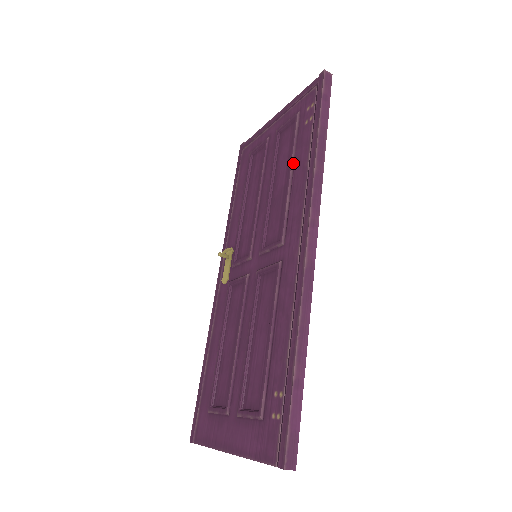
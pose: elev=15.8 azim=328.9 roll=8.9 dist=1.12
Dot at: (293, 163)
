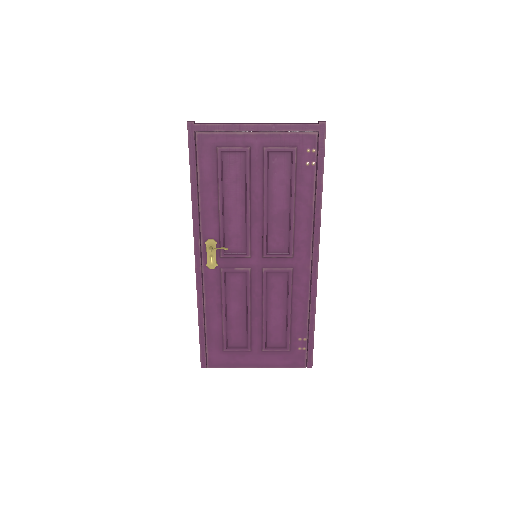
Dot at: (295, 196)
